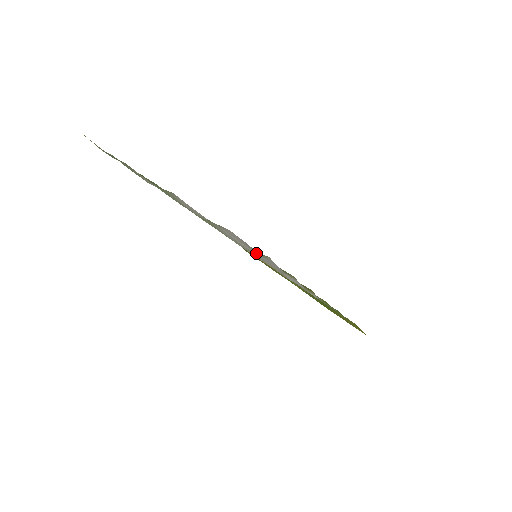
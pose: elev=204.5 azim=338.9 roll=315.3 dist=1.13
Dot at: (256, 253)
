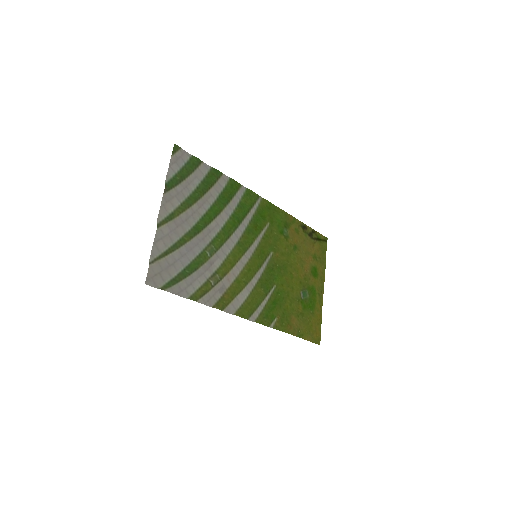
Dot at: (193, 275)
